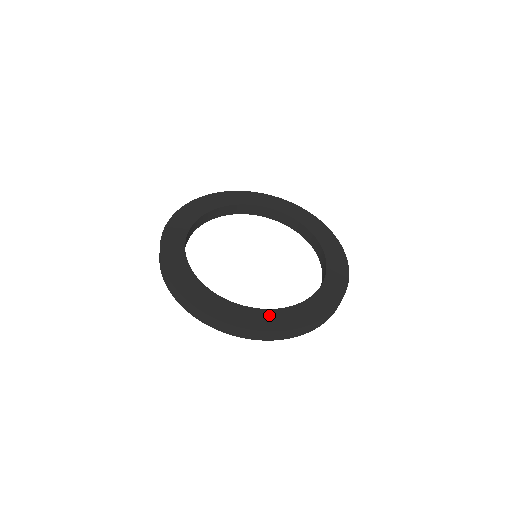
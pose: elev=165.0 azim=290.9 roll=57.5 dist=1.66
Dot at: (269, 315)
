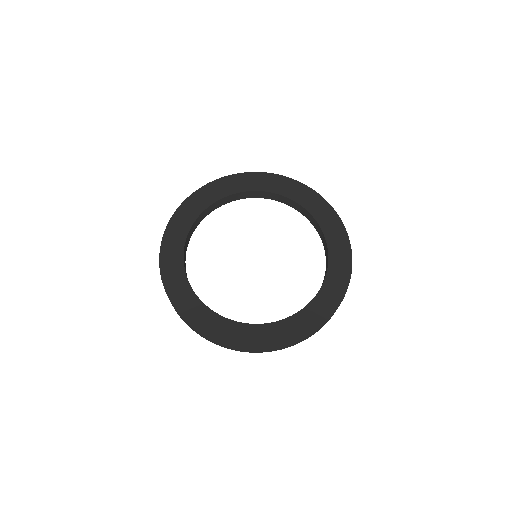
Dot at: (247, 331)
